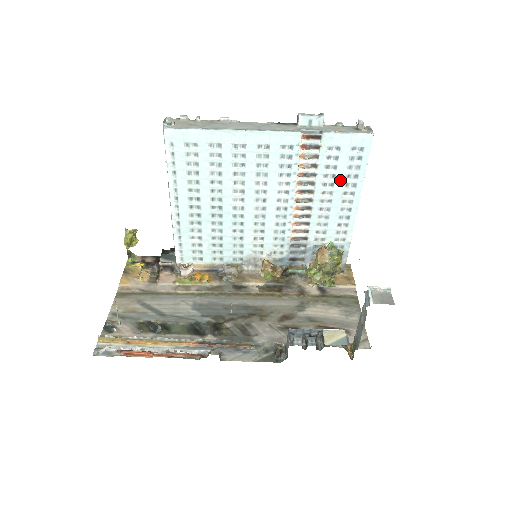
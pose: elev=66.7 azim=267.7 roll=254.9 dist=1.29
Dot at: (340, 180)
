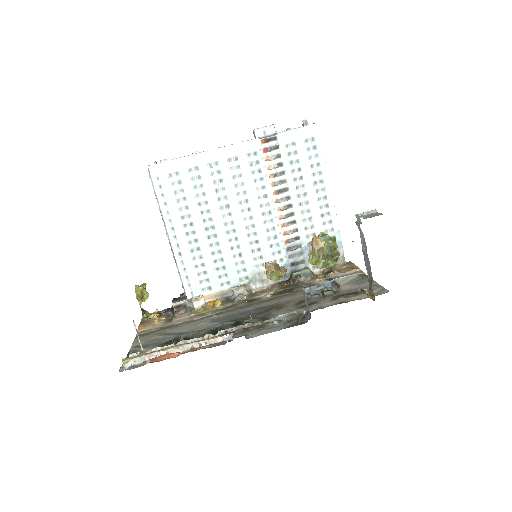
Dot at: (306, 172)
